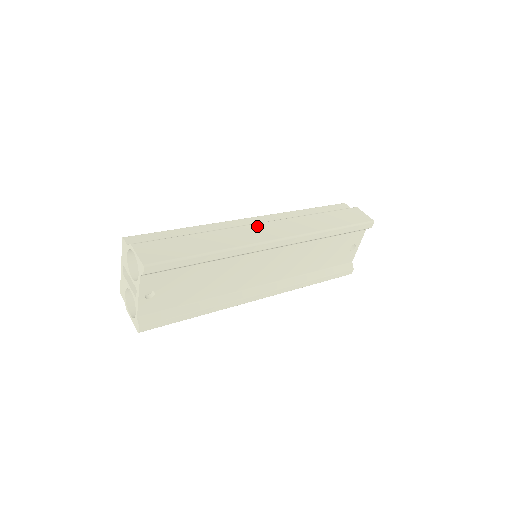
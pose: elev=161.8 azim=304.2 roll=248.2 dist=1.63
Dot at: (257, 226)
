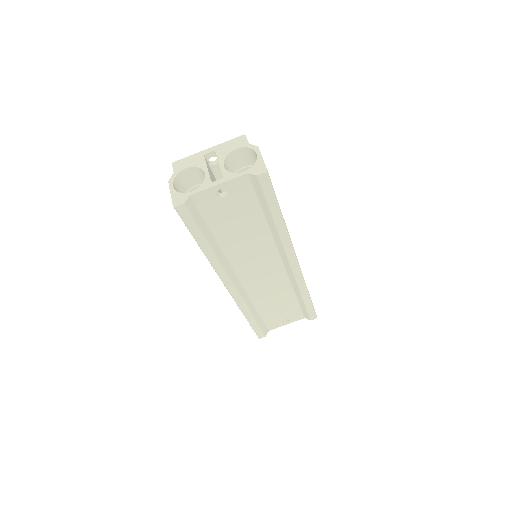
Dot at: occluded
